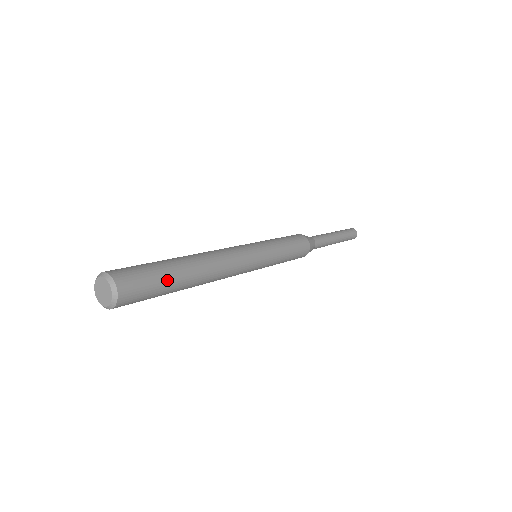
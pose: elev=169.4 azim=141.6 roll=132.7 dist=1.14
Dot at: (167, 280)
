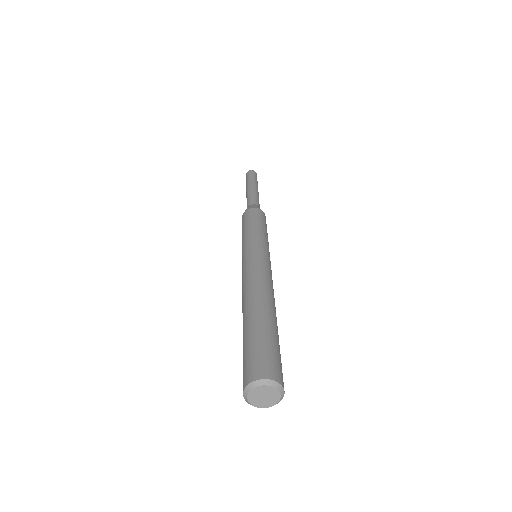
Dot at: (270, 334)
